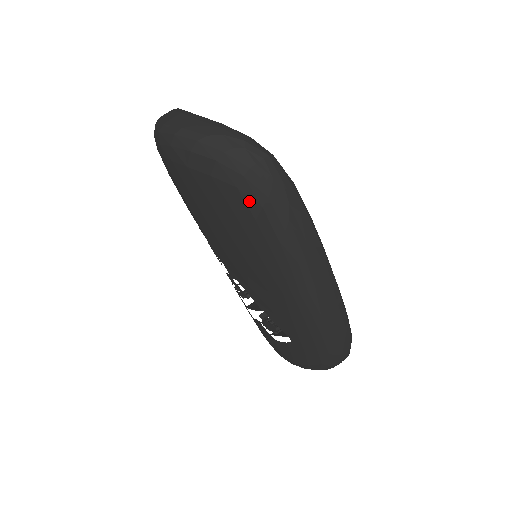
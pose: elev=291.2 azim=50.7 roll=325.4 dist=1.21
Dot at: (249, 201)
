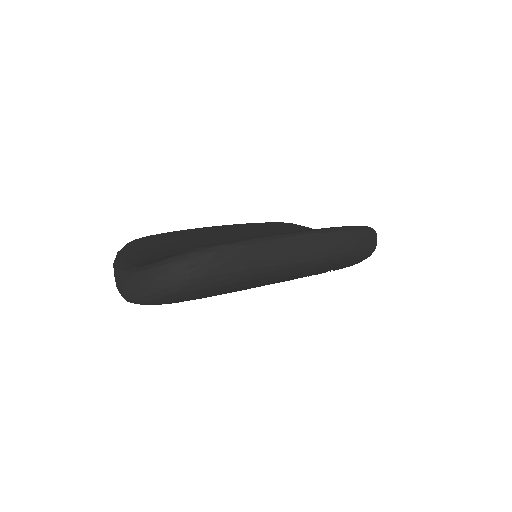
Dot at: (212, 286)
